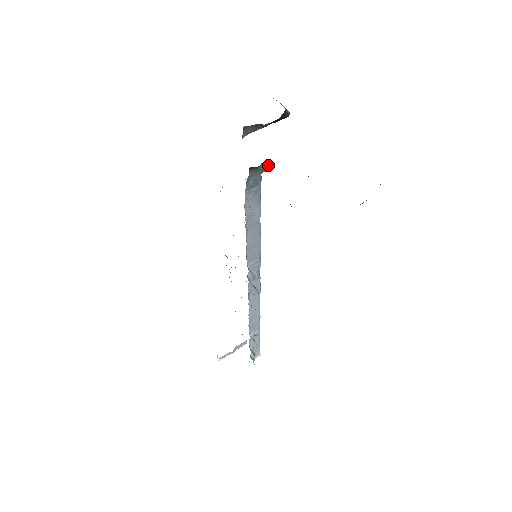
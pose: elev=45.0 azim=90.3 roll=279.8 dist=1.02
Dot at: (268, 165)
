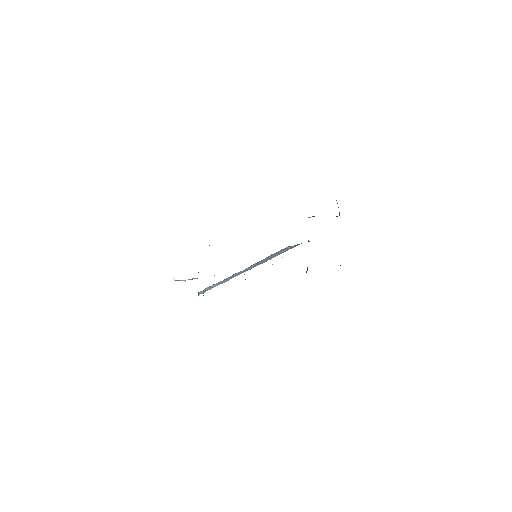
Dot at: occluded
